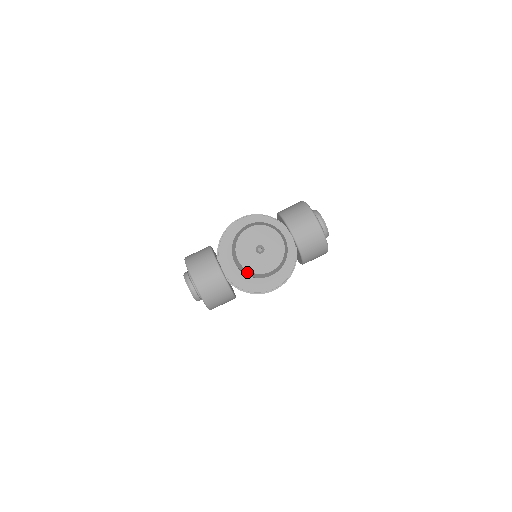
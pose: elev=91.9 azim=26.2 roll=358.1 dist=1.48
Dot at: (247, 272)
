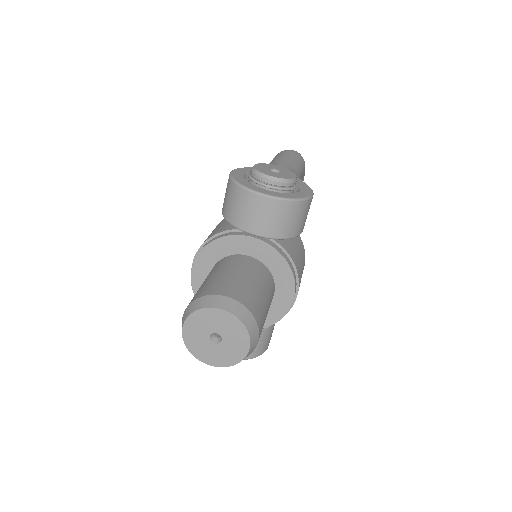
Dot at: (231, 365)
